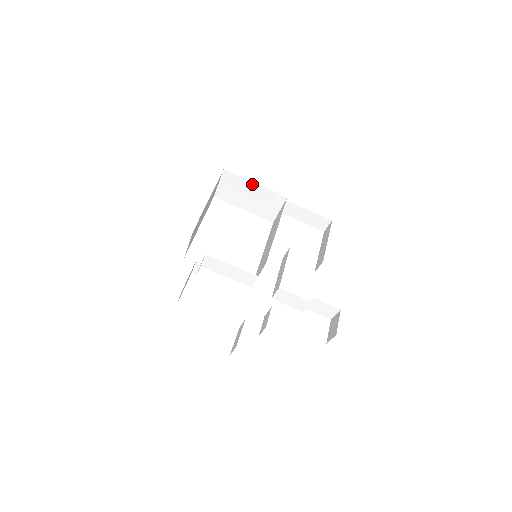
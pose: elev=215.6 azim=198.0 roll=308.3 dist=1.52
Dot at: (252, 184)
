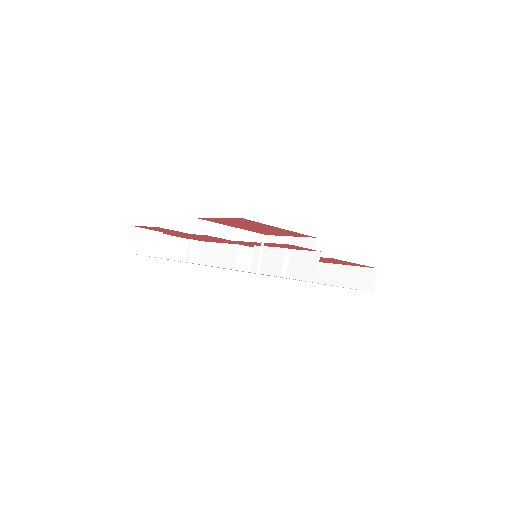
Dot at: (287, 239)
